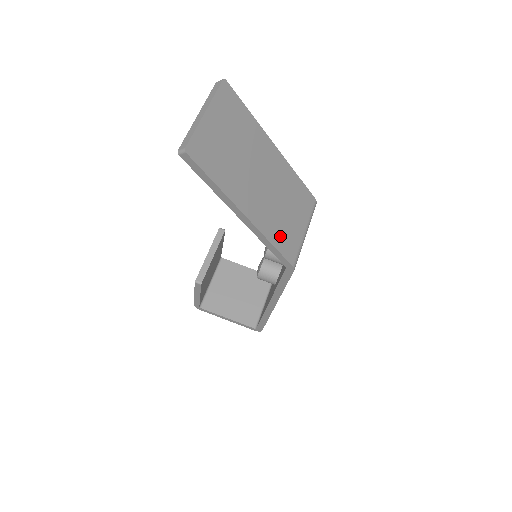
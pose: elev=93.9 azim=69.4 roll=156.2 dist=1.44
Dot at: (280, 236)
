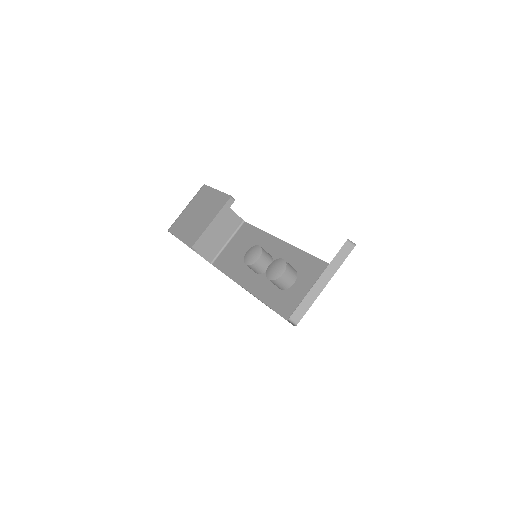
Dot at: occluded
